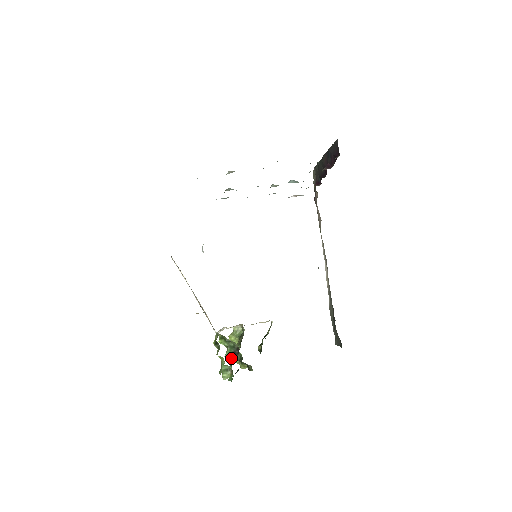
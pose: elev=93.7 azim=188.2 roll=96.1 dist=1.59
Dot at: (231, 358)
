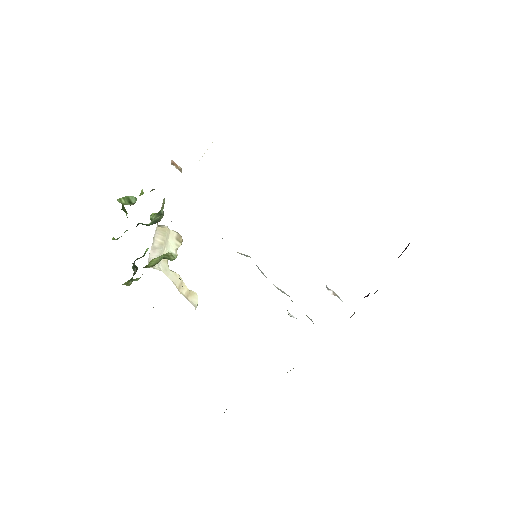
Dot at: occluded
